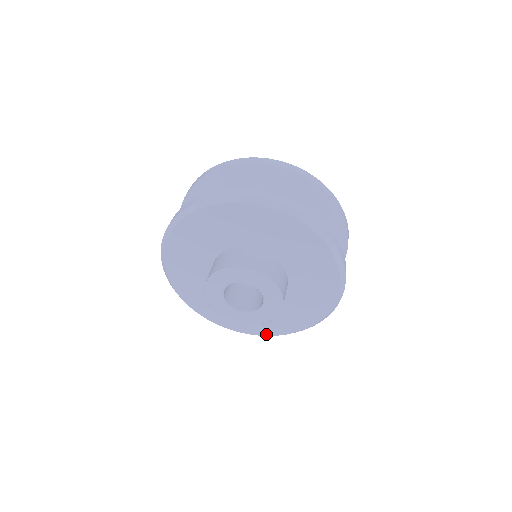
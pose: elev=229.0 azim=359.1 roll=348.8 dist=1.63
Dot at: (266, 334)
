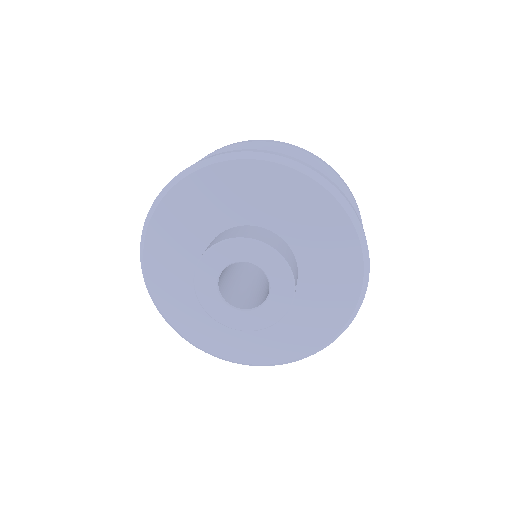
Dot at: (183, 332)
